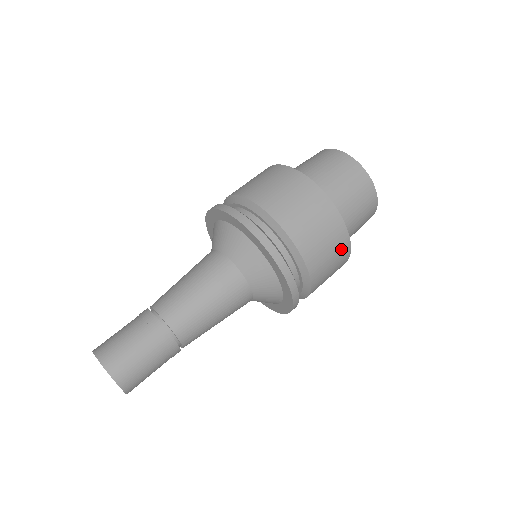
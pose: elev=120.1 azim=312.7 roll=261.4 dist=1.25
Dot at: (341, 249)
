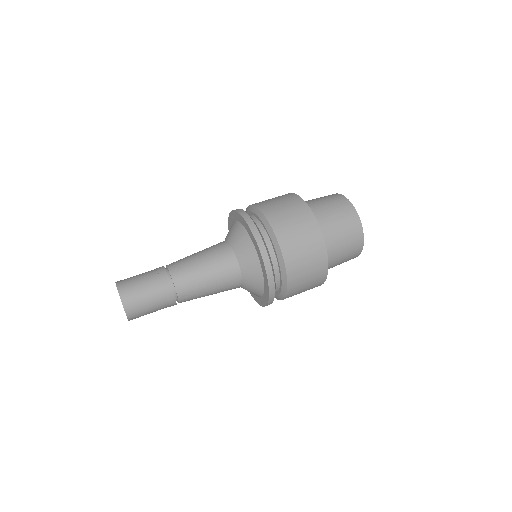
Dot at: (319, 267)
